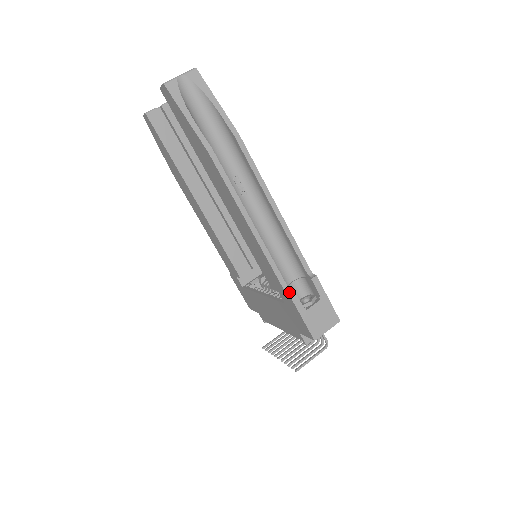
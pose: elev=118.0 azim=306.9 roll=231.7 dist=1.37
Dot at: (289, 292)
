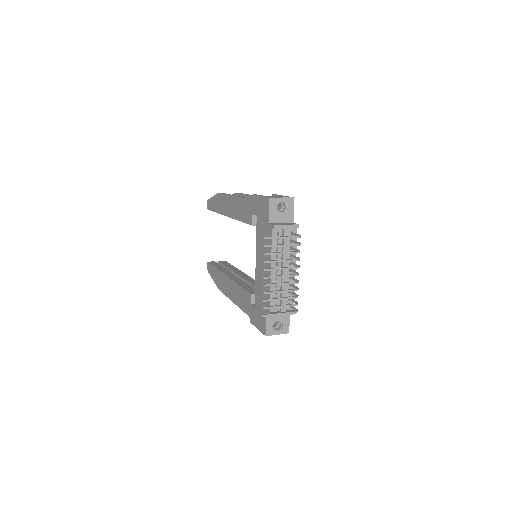
Dot at: occluded
